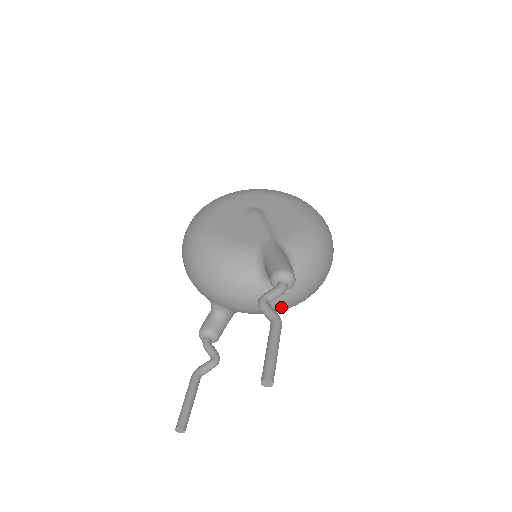
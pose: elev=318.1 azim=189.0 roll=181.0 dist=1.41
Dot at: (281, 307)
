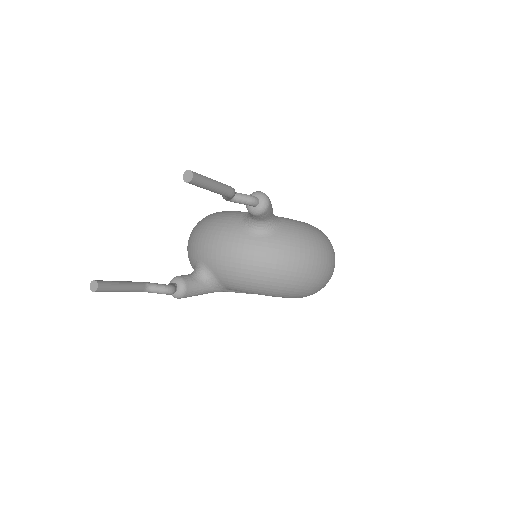
Dot at: (255, 266)
